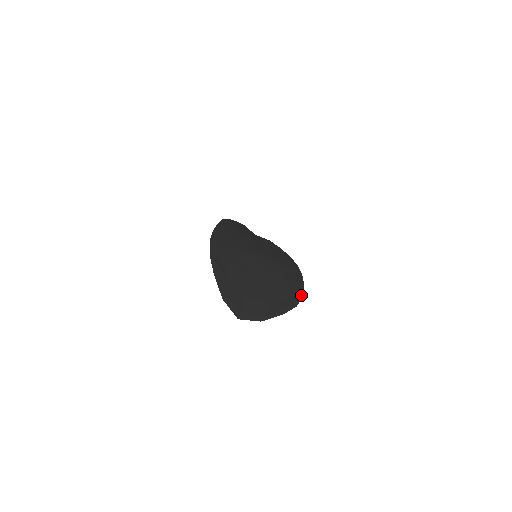
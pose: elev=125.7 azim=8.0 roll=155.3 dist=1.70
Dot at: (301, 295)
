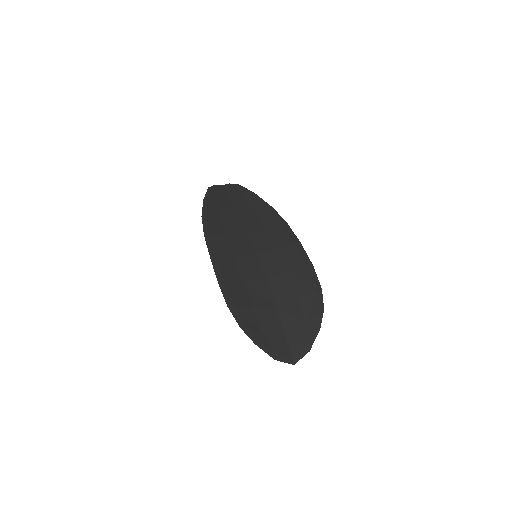
Dot at: (319, 288)
